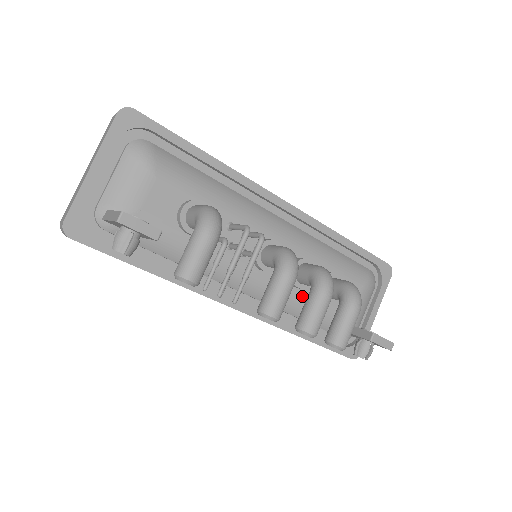
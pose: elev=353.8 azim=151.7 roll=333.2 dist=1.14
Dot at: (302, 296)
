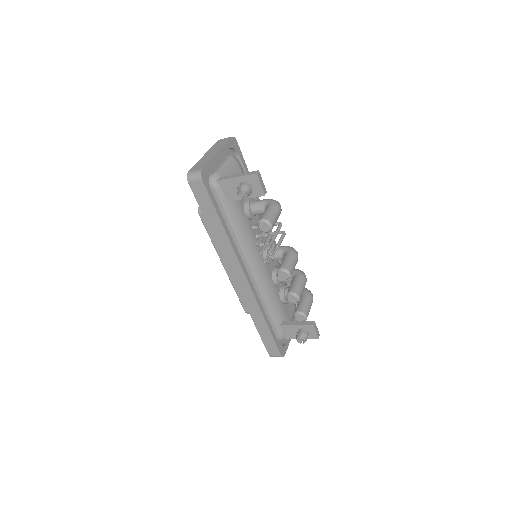
Dot at: (275, 291)
